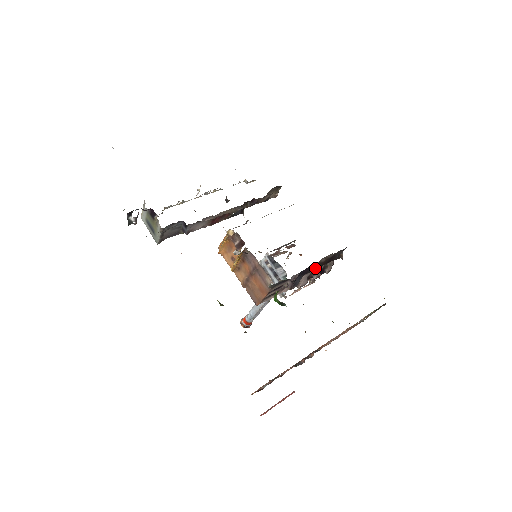
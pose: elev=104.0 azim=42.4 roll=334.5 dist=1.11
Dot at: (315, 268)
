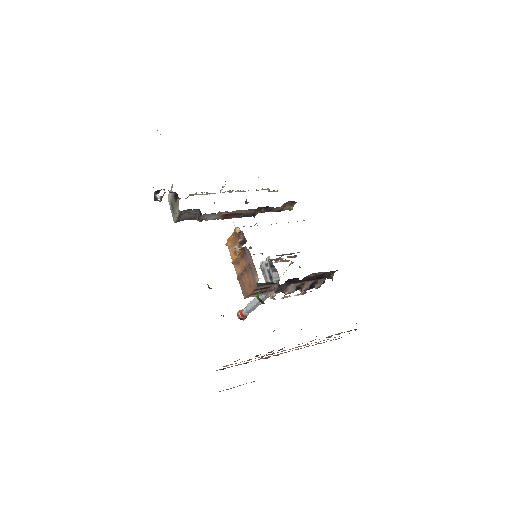
Dot at: (303, 280)
